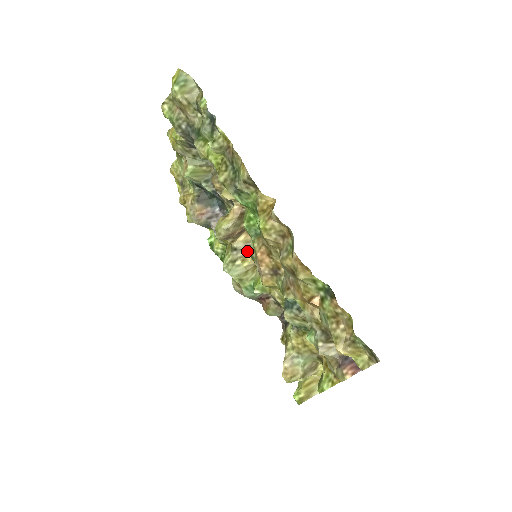
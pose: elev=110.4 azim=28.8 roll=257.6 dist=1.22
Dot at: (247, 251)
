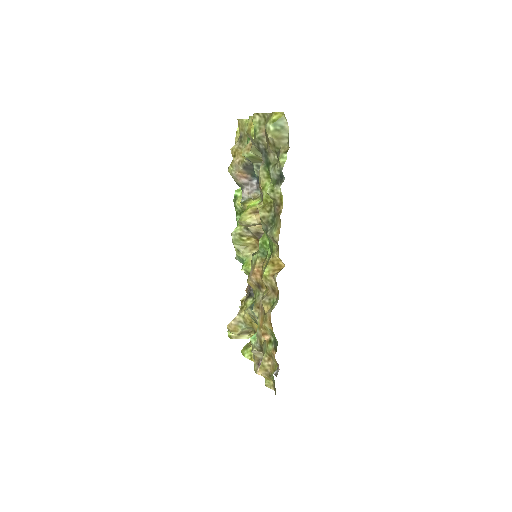
Dot at: (255, 235)
